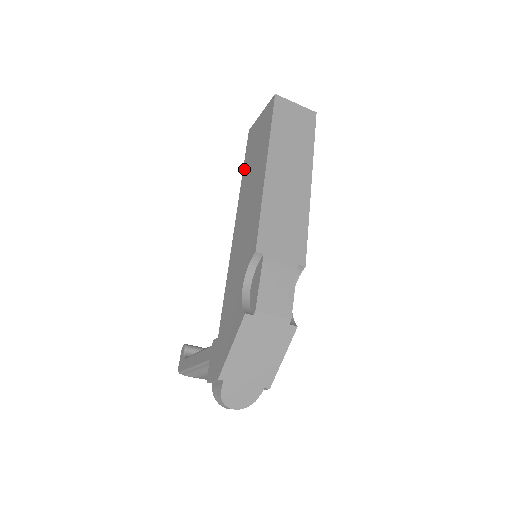
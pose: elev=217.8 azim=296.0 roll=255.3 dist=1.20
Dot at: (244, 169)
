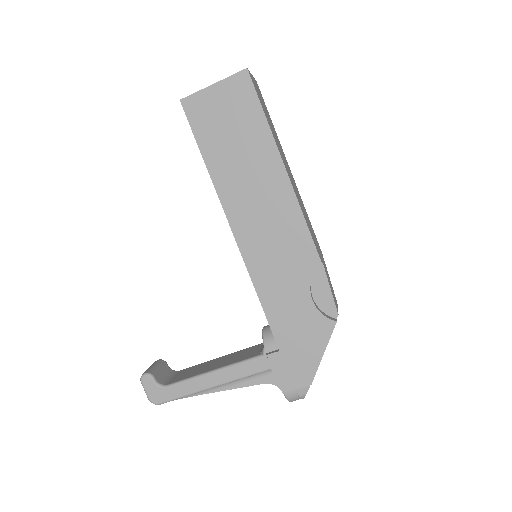
Dot at: (209, 159)
